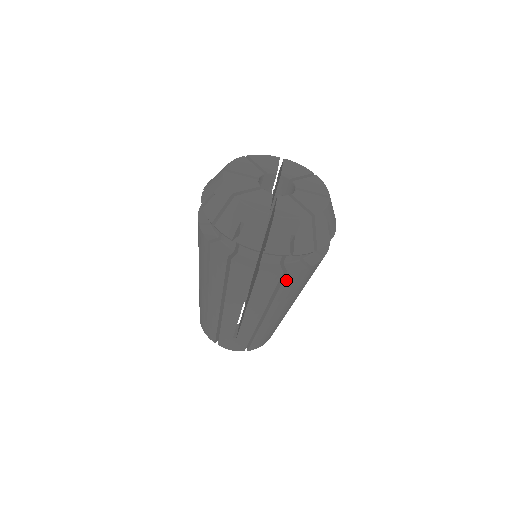
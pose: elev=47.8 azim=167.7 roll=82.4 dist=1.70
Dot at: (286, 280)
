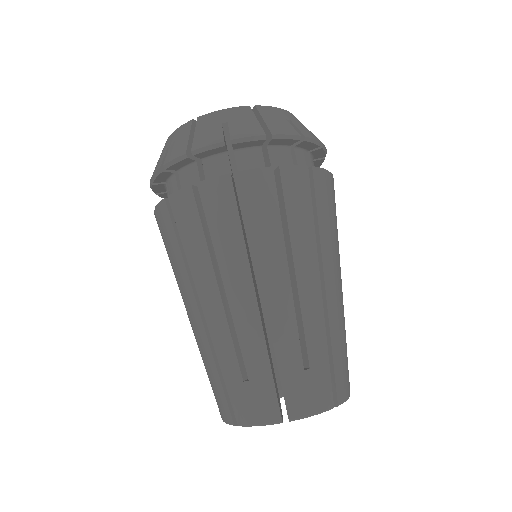
Dot at: (247, 192)
